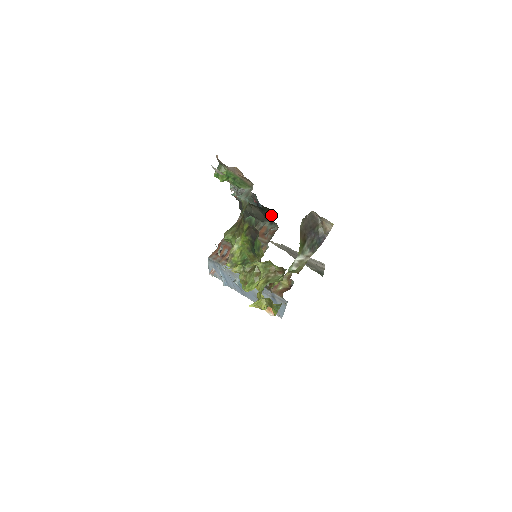
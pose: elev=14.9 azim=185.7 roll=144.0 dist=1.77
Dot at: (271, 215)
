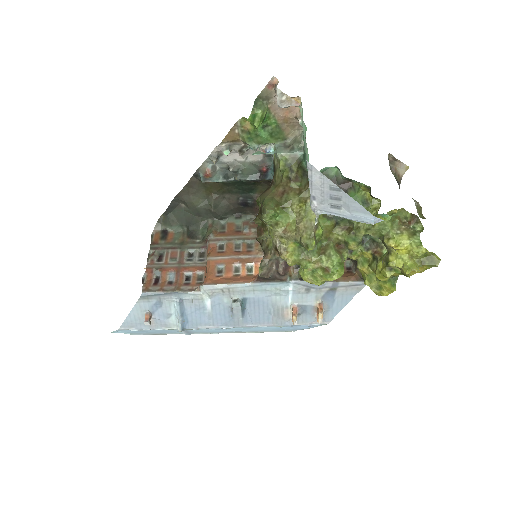
Dot at: occluded
